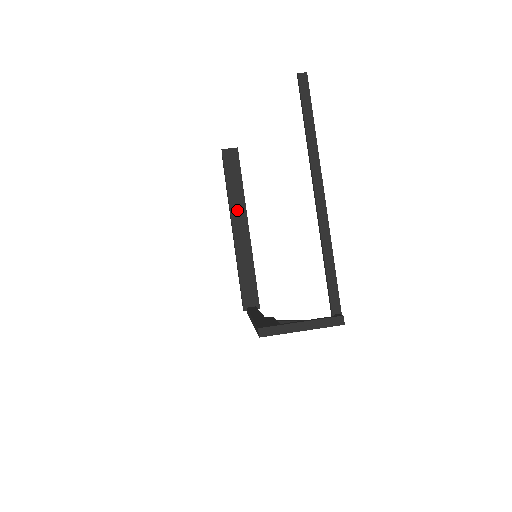
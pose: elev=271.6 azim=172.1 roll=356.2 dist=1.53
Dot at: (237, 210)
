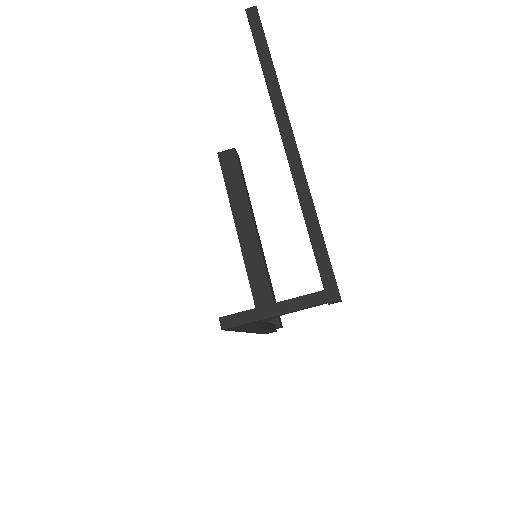
Dot at: (241, 215)
